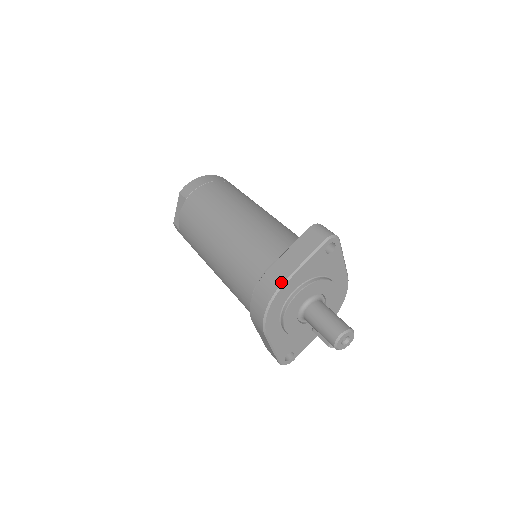
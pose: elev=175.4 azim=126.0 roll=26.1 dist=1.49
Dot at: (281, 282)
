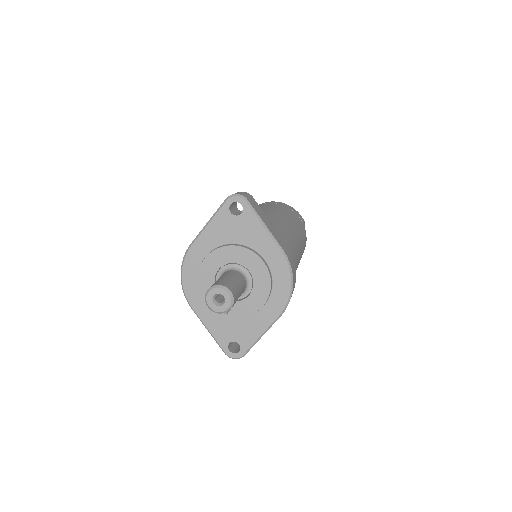
Dot at: (190, 244)
